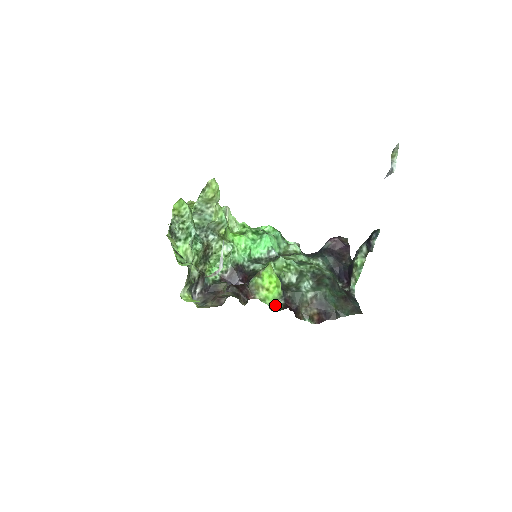
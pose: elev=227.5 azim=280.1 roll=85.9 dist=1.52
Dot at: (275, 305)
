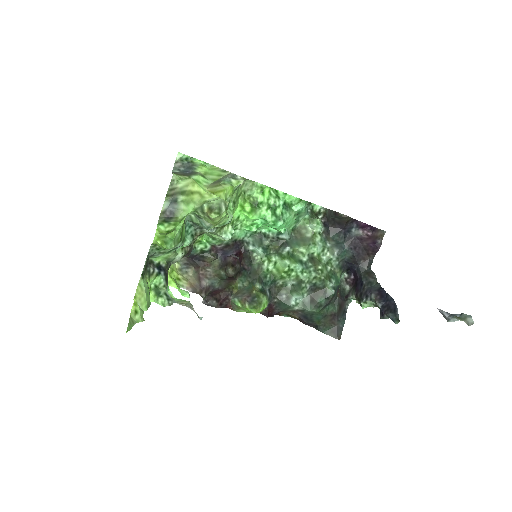
Dot at: occluded
